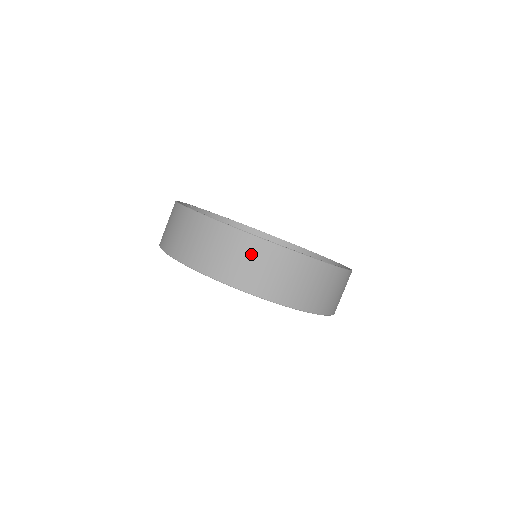
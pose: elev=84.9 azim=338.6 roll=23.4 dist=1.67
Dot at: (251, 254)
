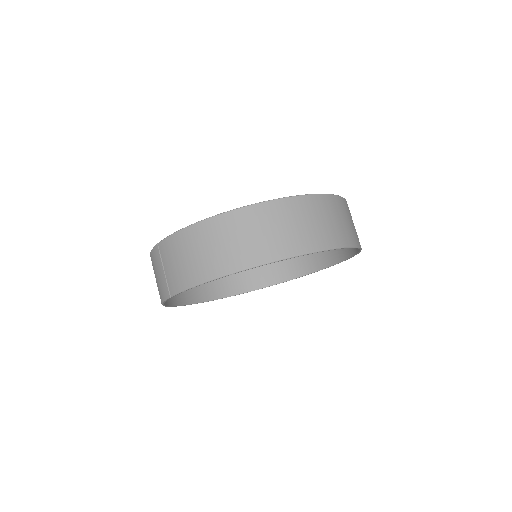
Dot at: (342, 212)
